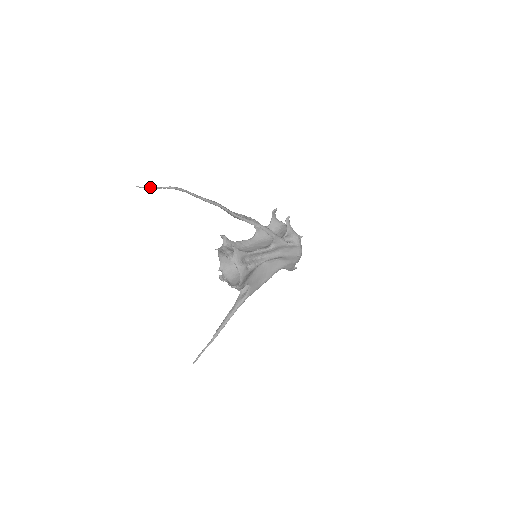
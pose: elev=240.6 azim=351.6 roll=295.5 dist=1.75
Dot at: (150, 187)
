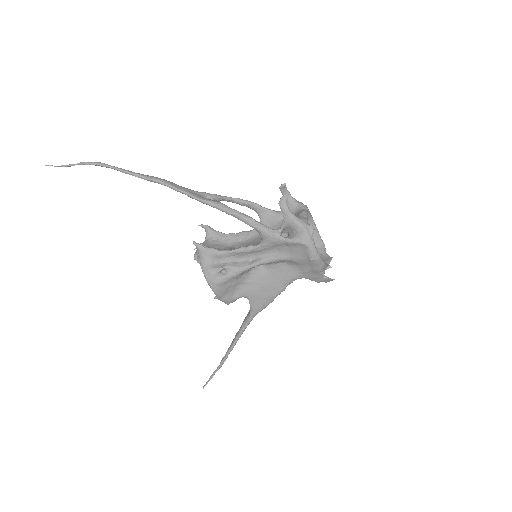
Dot at: (62, 165)
